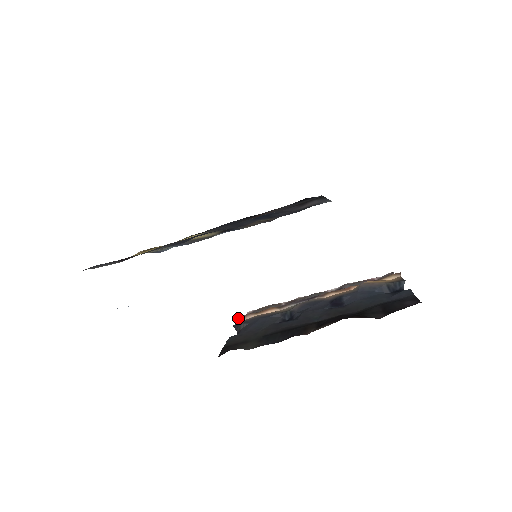
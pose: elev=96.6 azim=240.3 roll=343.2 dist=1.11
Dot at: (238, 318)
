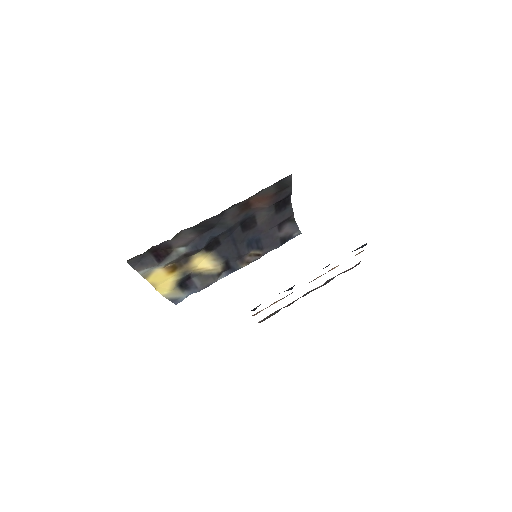
Dot at: occluded
